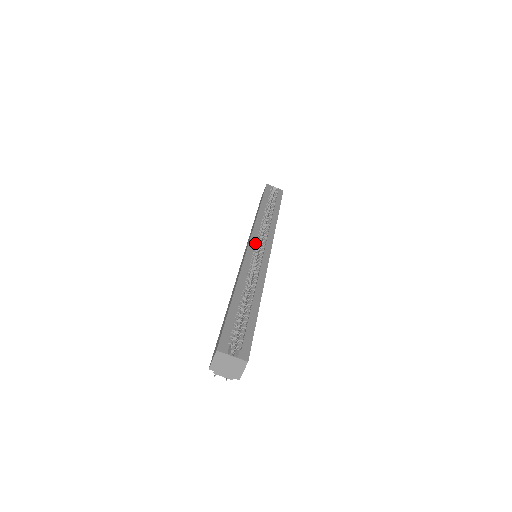
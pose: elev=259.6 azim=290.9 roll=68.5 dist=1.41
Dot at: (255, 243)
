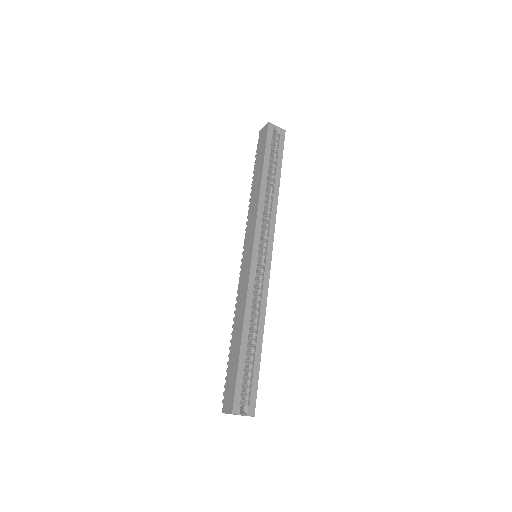
Dot at: (258, 250)
